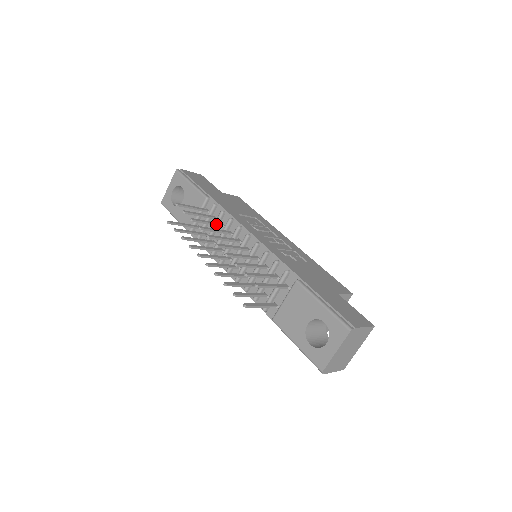
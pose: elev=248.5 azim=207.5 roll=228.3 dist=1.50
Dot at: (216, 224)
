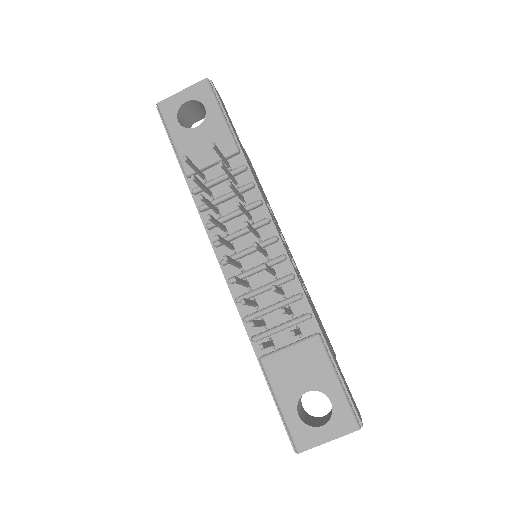
Dot at: (241, 197)
